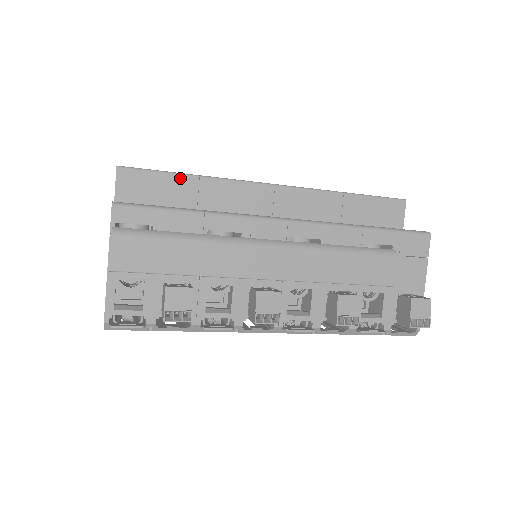
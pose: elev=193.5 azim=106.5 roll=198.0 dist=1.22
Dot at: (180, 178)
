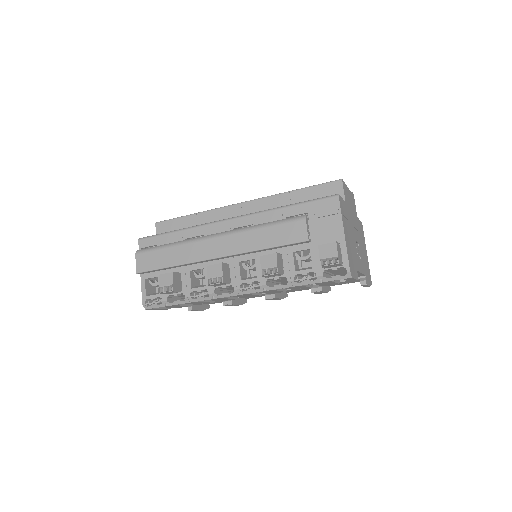
Dot at: (186, 218)
